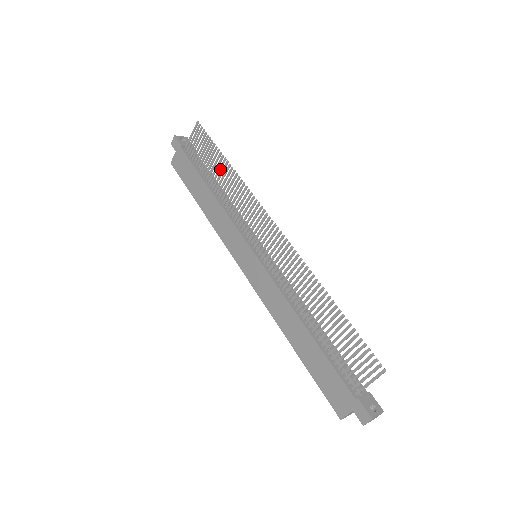
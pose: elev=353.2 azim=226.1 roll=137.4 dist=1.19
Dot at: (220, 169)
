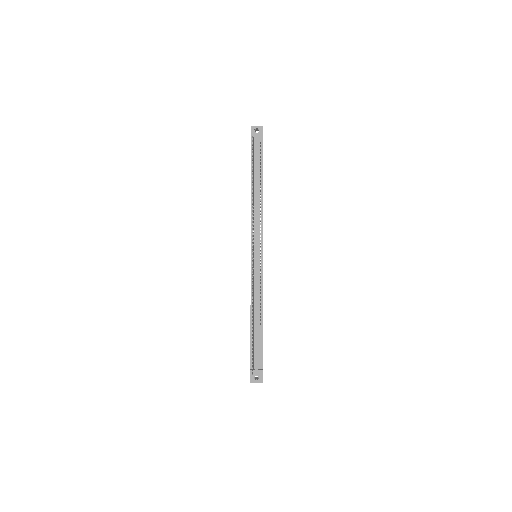
Dot at: (253, 187)
